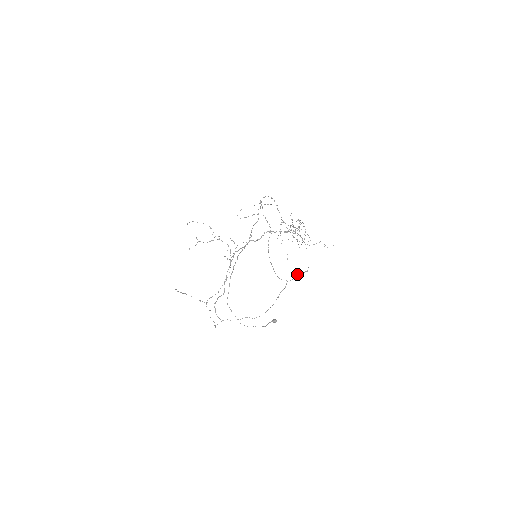
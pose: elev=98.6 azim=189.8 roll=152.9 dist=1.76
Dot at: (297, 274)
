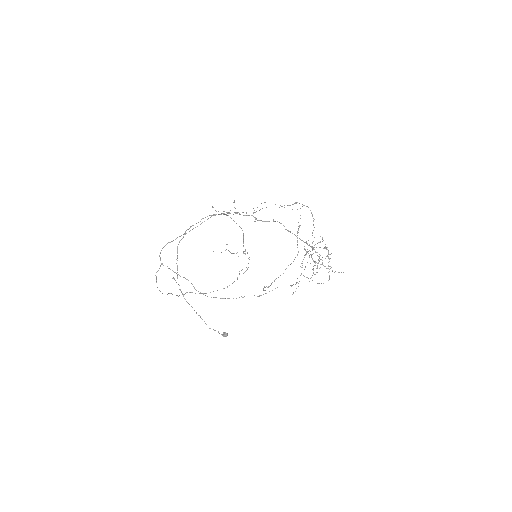
Dot at: occluded
